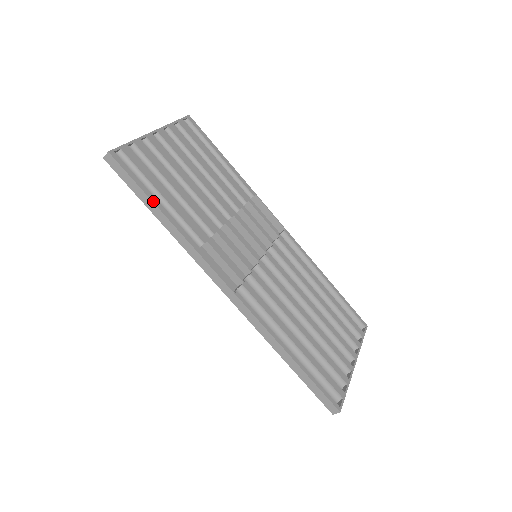
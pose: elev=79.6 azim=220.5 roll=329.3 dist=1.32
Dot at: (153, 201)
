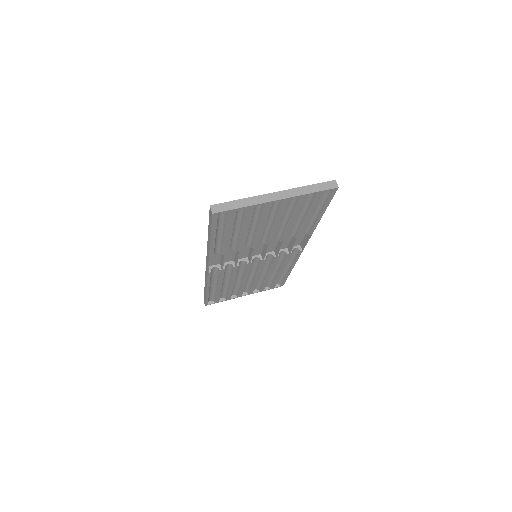
Dot at: (211, 238)
